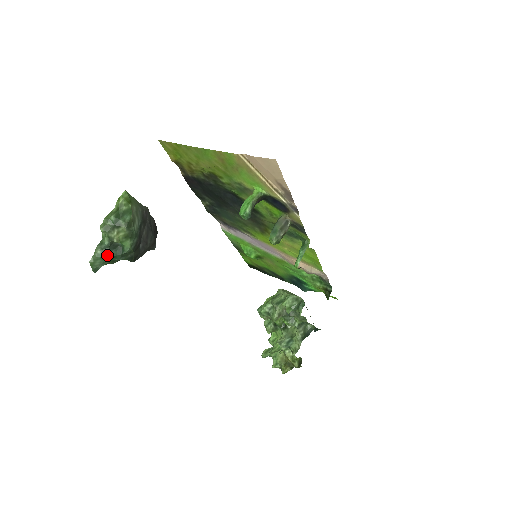
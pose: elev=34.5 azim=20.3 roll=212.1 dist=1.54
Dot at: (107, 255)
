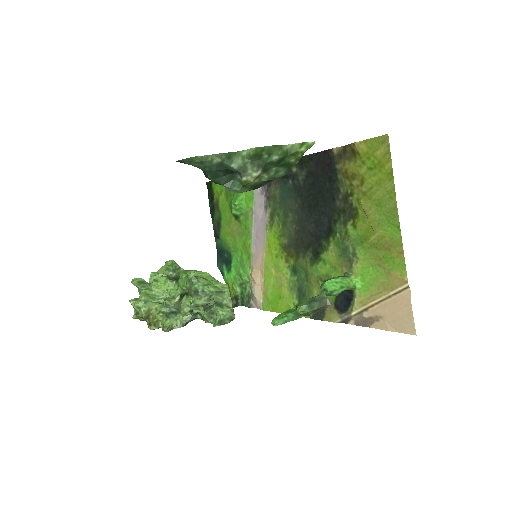
Dot at: (214, 170)
